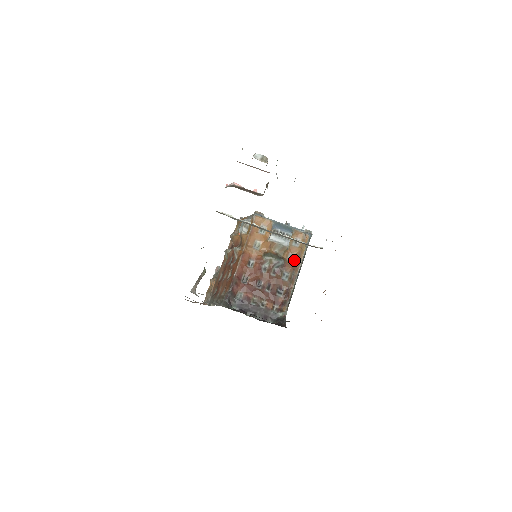
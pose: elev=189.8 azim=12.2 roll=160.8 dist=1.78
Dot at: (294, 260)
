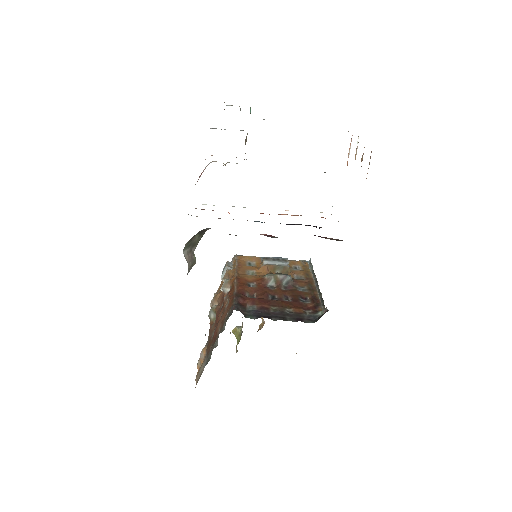
Dot at: (303, 278)
